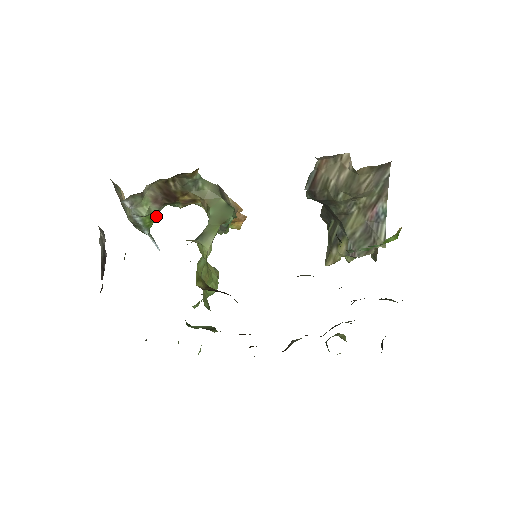
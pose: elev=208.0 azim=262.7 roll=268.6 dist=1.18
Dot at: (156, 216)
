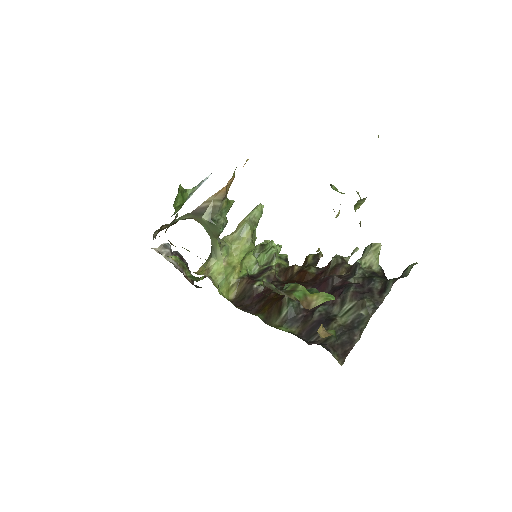
Dot at: (181, 198)
